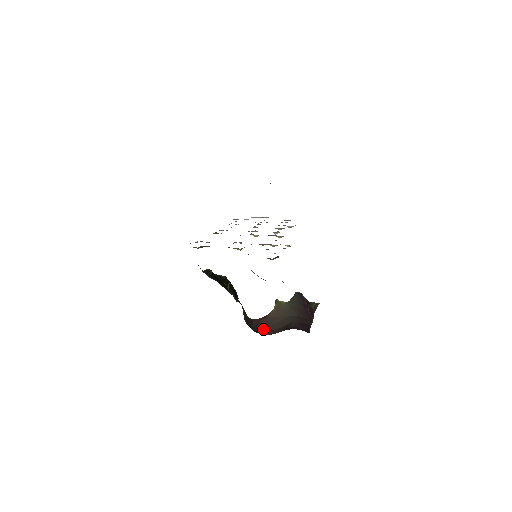
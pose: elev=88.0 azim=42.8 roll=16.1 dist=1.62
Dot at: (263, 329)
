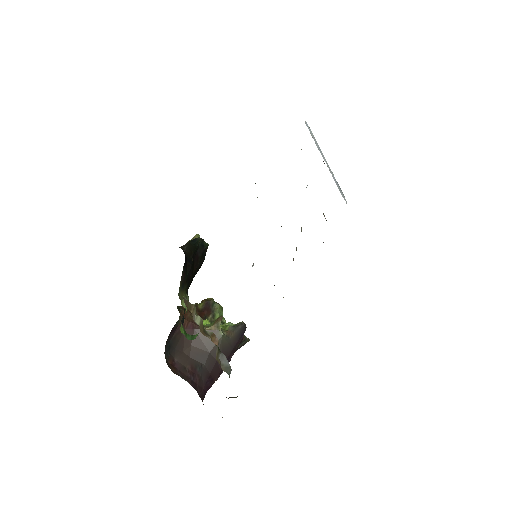
Dot at: (177, 345)
